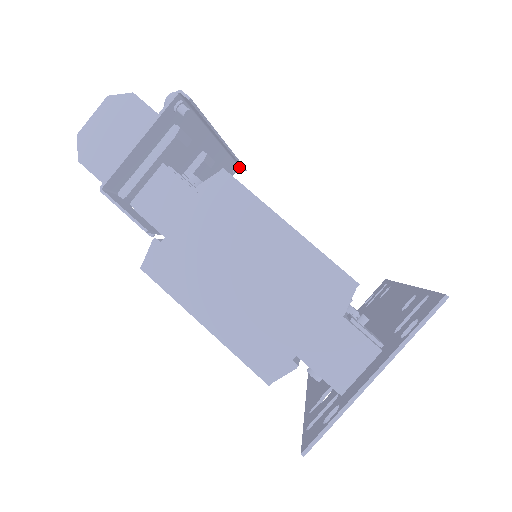
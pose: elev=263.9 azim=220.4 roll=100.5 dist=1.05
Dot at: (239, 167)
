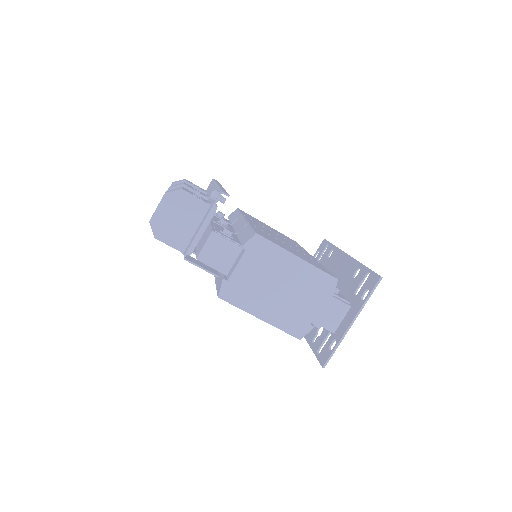
Dot at: occluded
